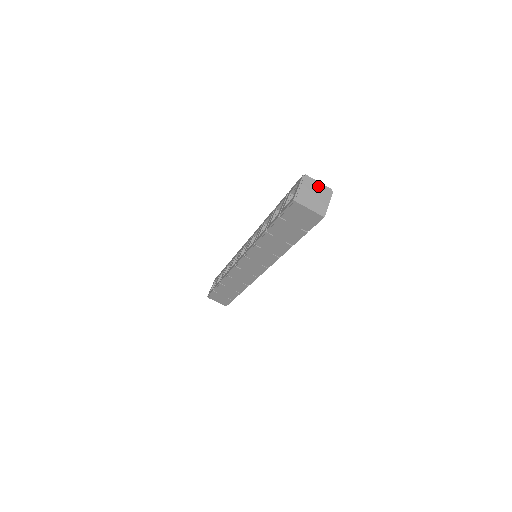
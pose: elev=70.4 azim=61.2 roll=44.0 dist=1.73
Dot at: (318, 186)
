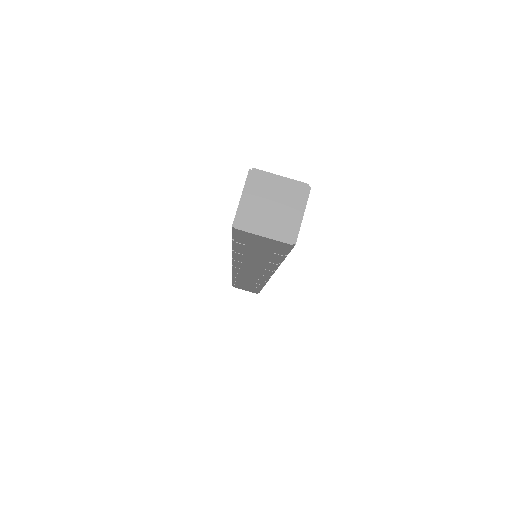
Dot at: (279, 185)
